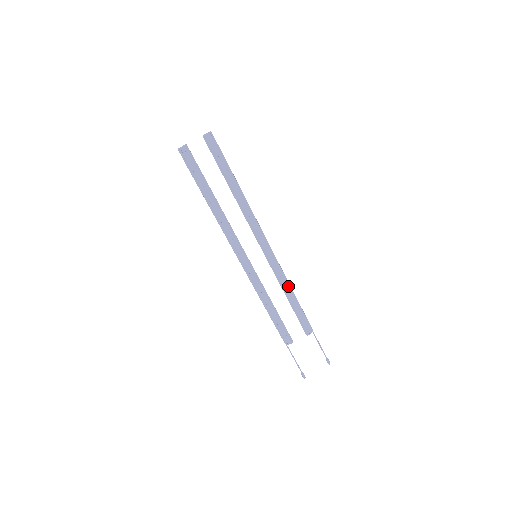
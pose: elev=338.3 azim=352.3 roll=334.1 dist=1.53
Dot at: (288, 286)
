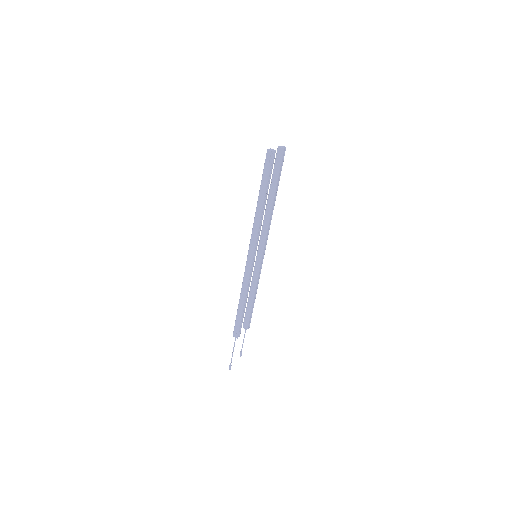
Dot at: occluded
